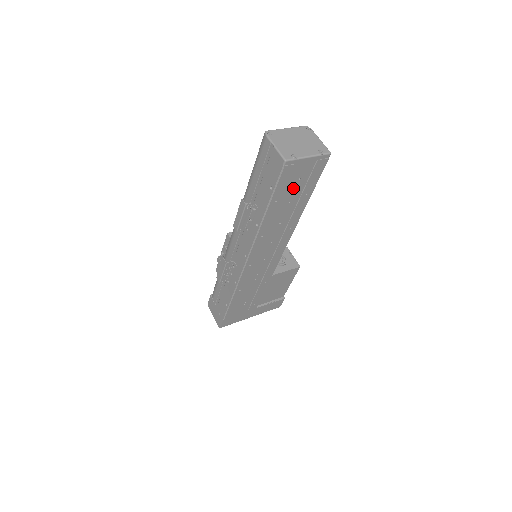
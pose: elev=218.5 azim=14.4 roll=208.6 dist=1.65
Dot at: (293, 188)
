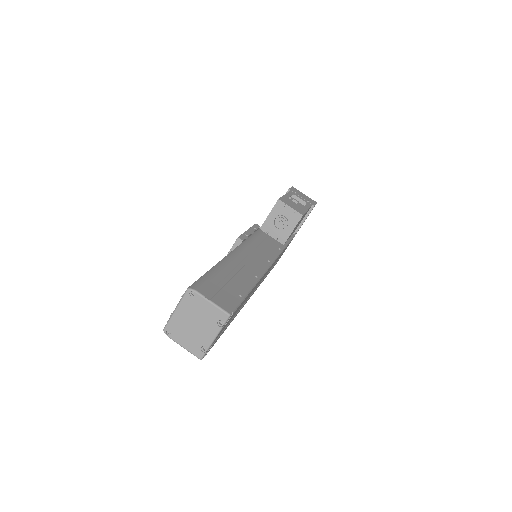
Dot at: (228, 322)
